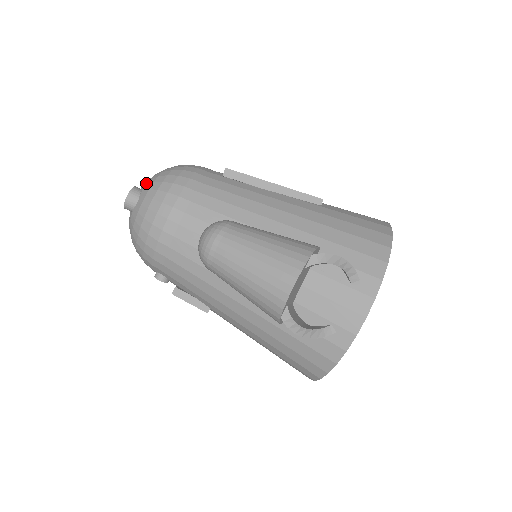
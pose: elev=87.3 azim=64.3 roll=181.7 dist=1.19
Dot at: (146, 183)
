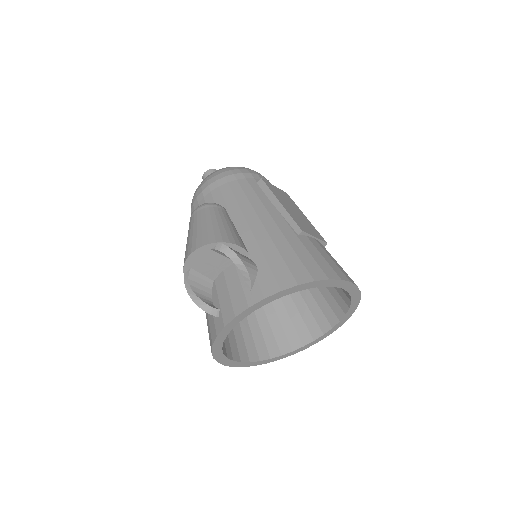
Dot at: occluded
